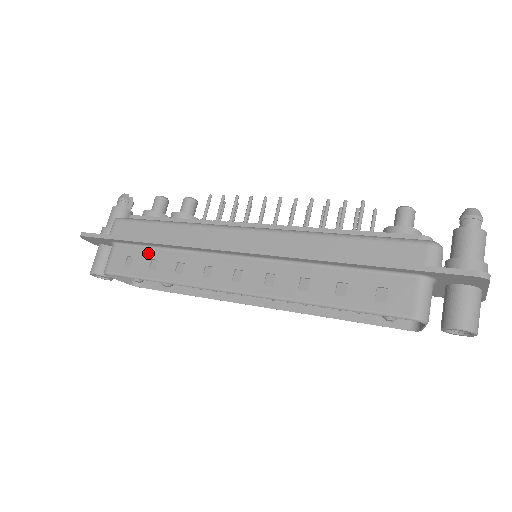
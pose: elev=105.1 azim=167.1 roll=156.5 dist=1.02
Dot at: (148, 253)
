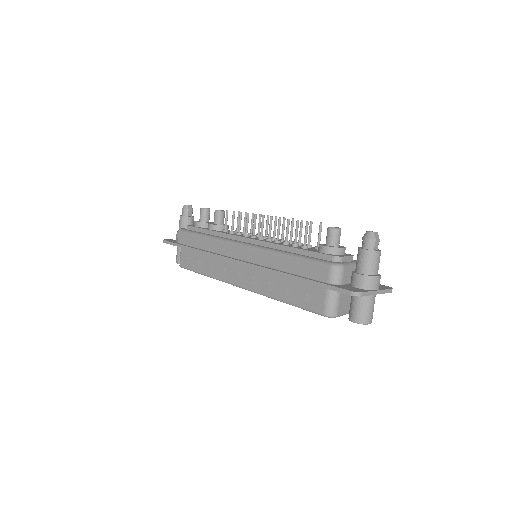
Dot at: (197, 256)
